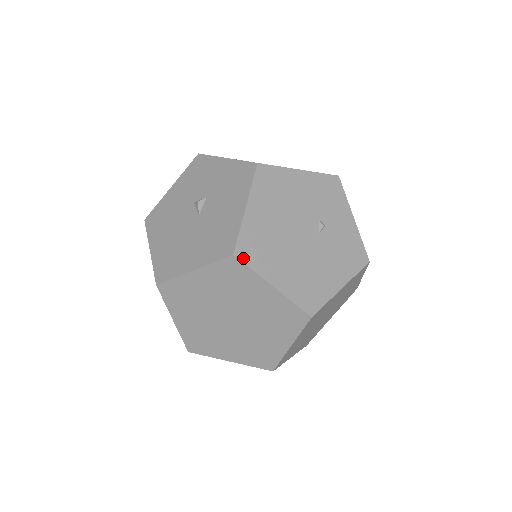
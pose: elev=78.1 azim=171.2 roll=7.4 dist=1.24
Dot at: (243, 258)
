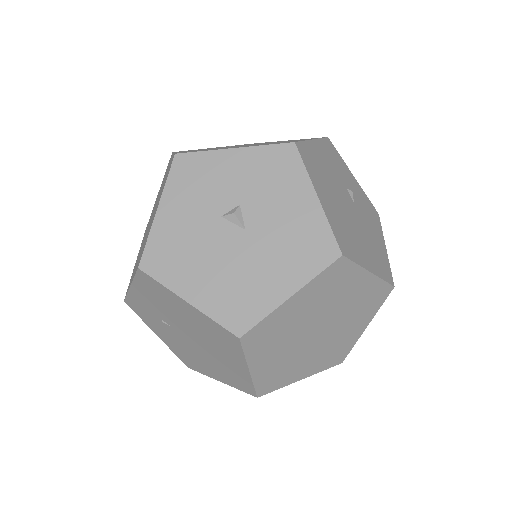
Dot at: (347, 255)
